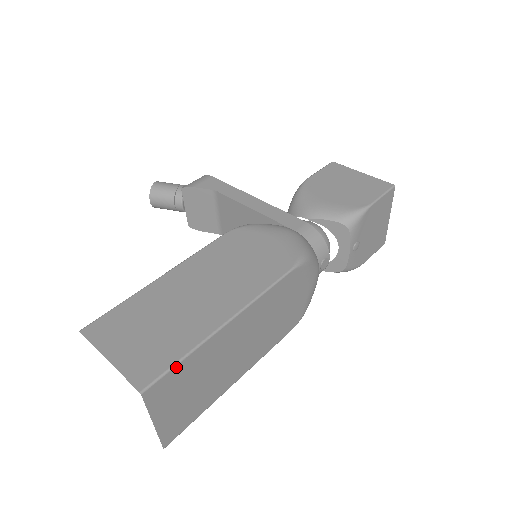
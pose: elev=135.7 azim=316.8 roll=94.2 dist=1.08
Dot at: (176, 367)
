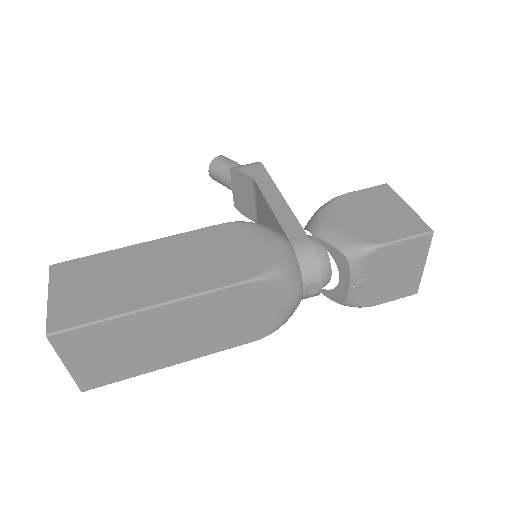
Dot at: (88, 327)
